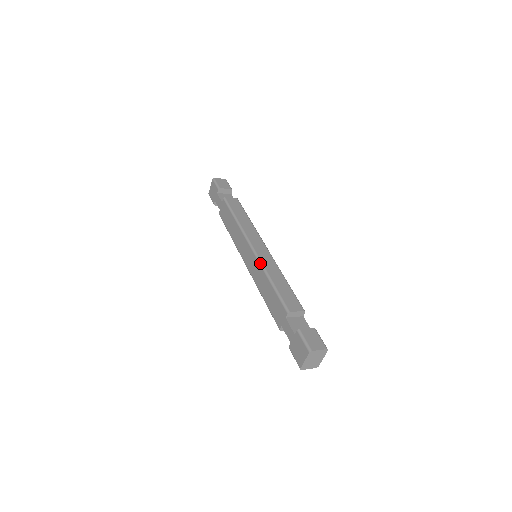
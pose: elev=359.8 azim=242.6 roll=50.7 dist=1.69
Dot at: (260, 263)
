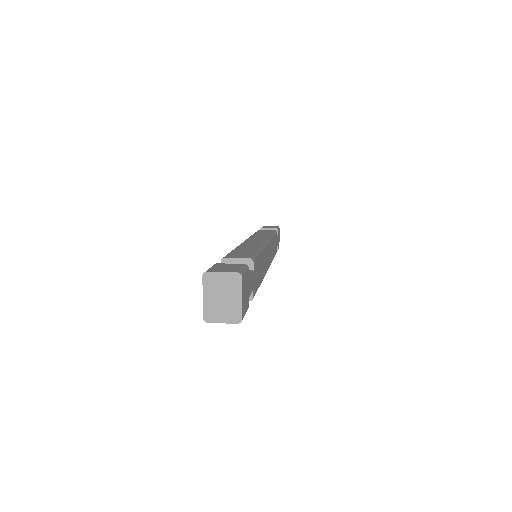
Dot at: occluded
